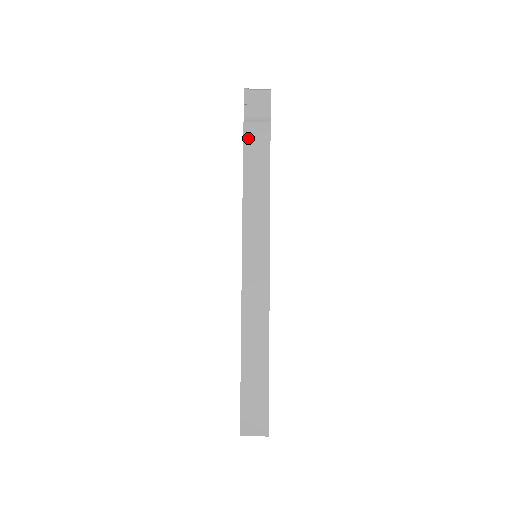
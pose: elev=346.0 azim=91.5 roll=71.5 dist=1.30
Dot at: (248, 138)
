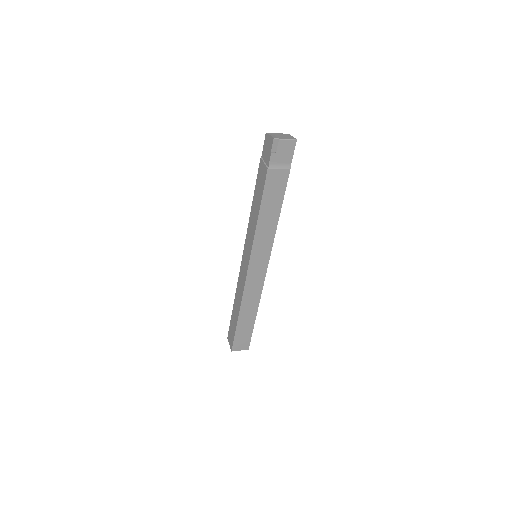
Dot at: (269, 182)
